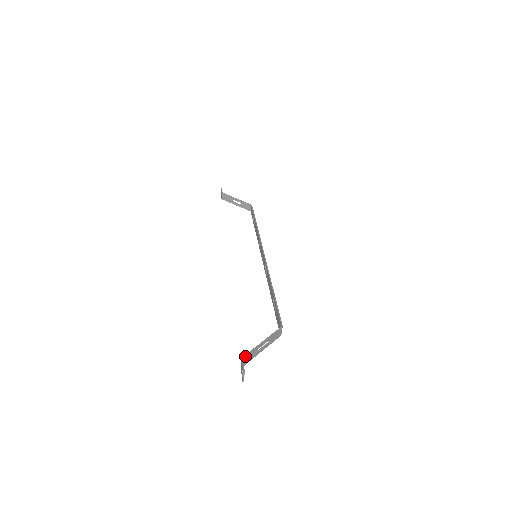
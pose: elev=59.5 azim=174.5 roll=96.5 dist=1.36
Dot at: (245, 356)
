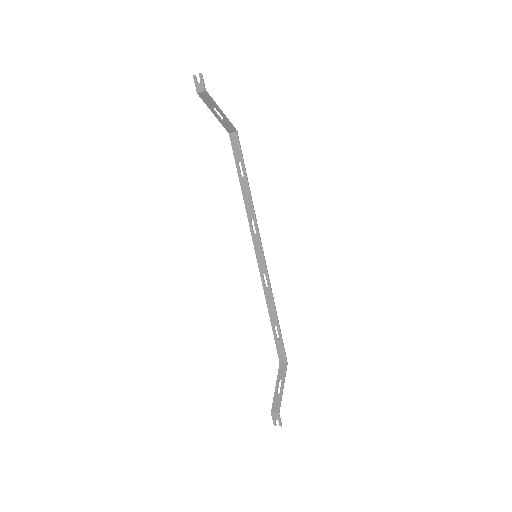
Dot at: occluded
